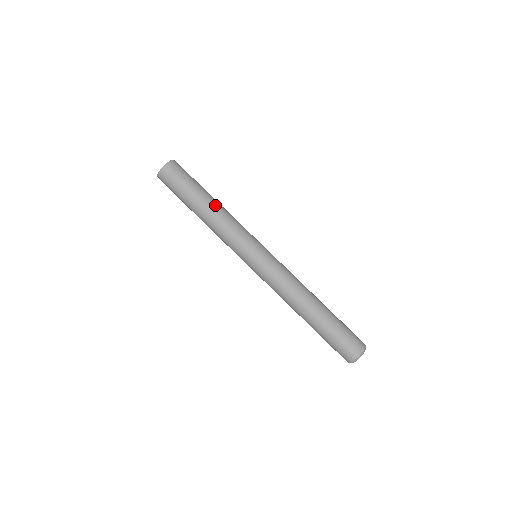
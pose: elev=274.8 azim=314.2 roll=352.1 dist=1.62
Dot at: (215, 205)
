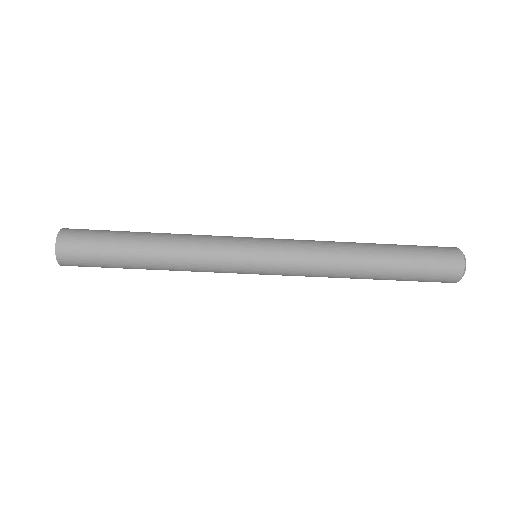
Dot at: (158, 244)
